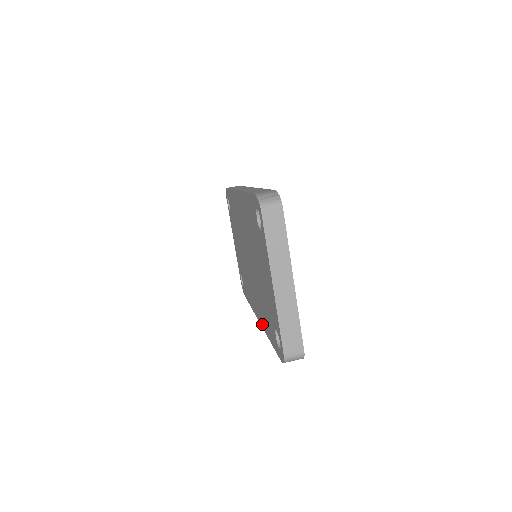
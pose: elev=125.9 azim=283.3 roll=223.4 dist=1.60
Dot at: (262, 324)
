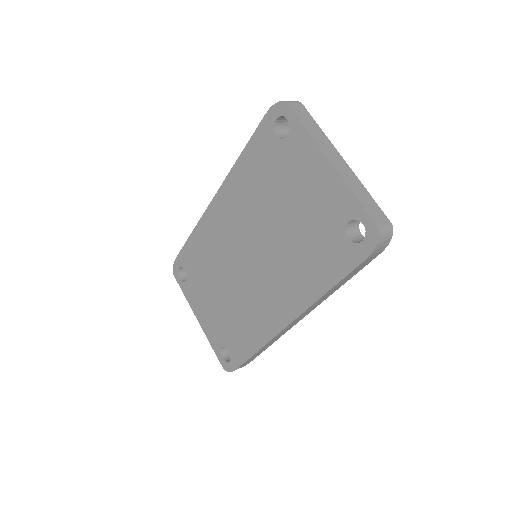
Dot at: (302, 305)
